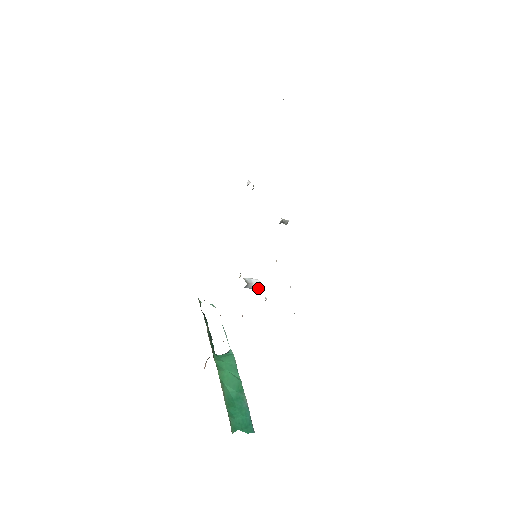
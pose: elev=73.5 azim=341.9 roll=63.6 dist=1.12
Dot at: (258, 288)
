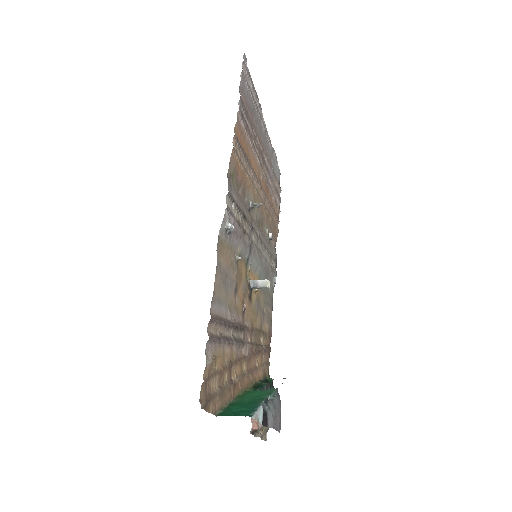
Dot at: (266, 284)
